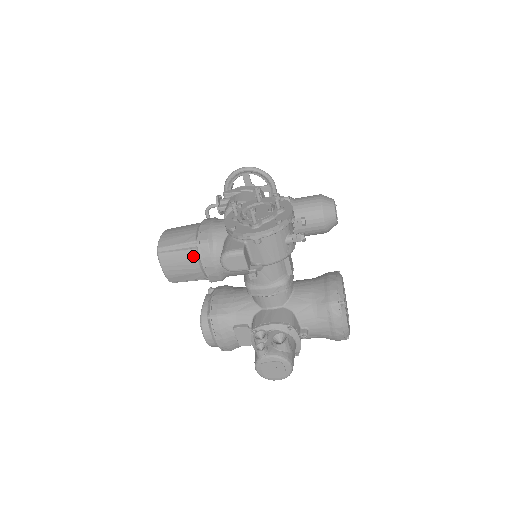
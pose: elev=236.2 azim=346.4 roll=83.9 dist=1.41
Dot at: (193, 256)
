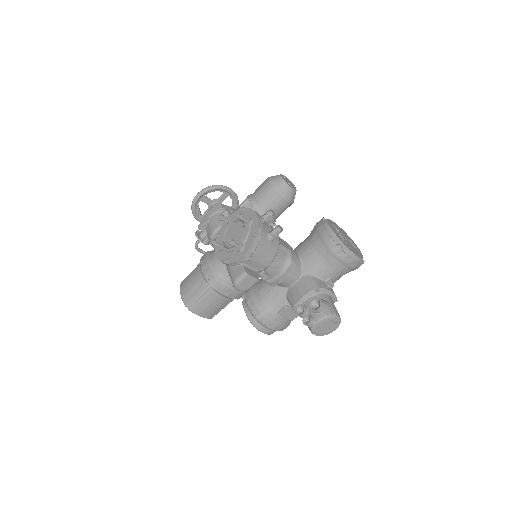
Dot at: (214, 294)
